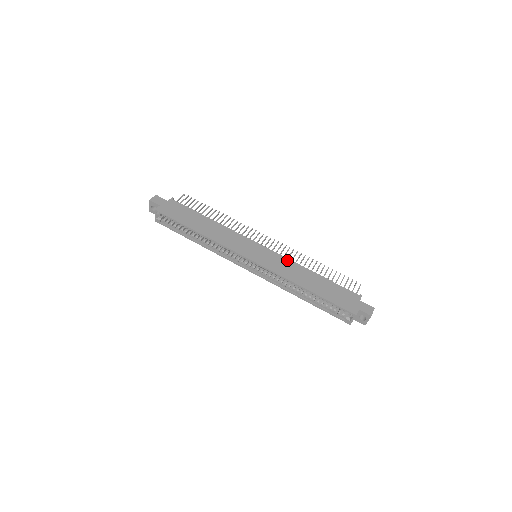
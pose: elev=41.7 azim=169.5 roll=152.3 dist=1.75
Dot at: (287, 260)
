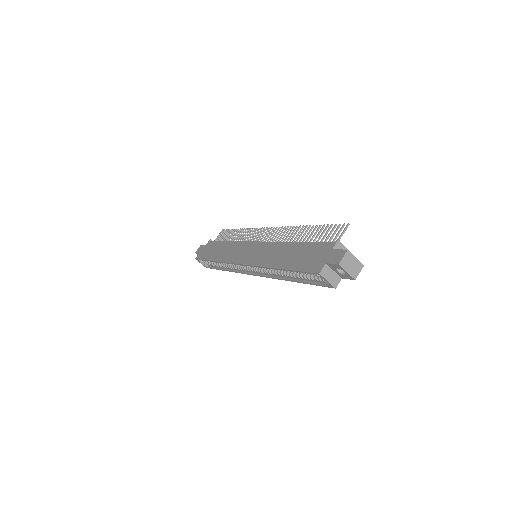
Dot at: (272, 244)
